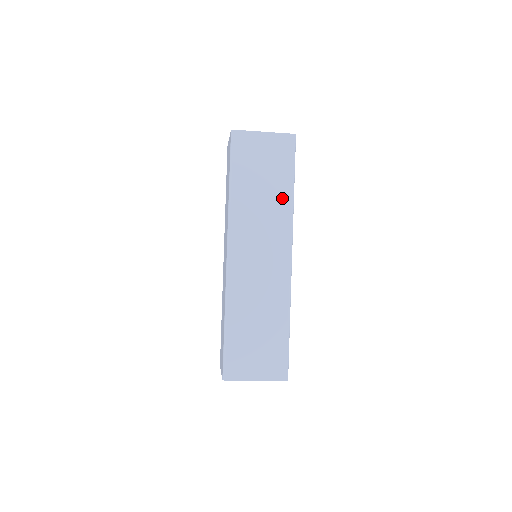
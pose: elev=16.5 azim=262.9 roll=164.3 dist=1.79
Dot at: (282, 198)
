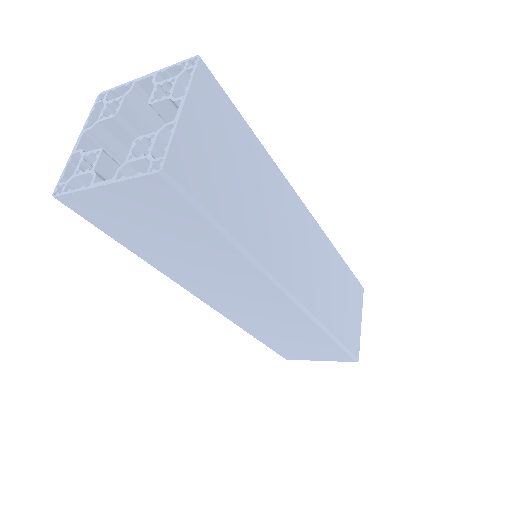
Dot at: (224, 256)
